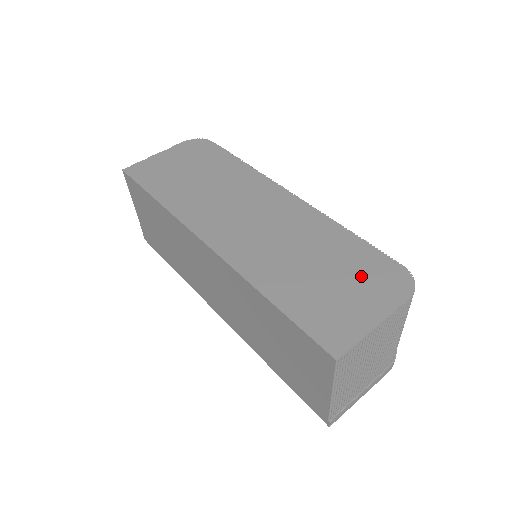
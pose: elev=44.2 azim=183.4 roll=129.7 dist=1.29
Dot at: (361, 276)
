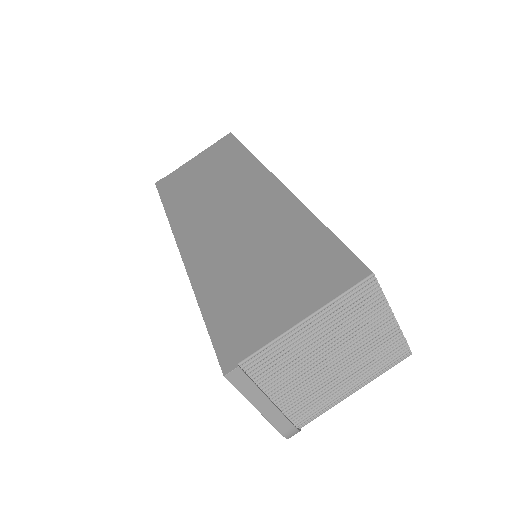
Dot at: occluded
